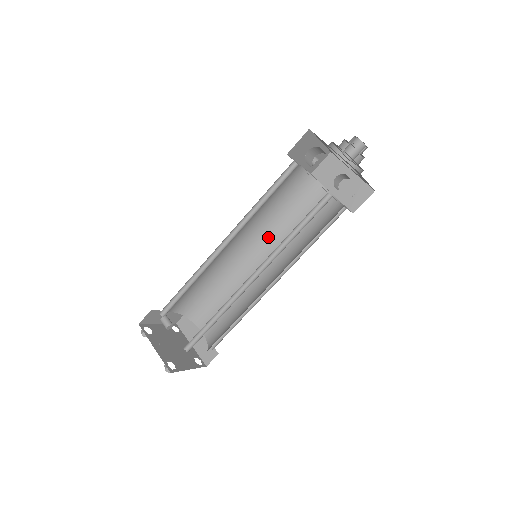
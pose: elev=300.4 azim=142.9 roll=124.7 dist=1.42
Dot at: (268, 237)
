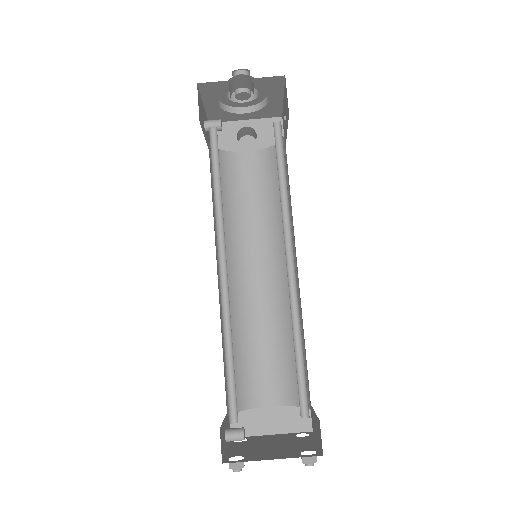
Dot at: (235, 242)
